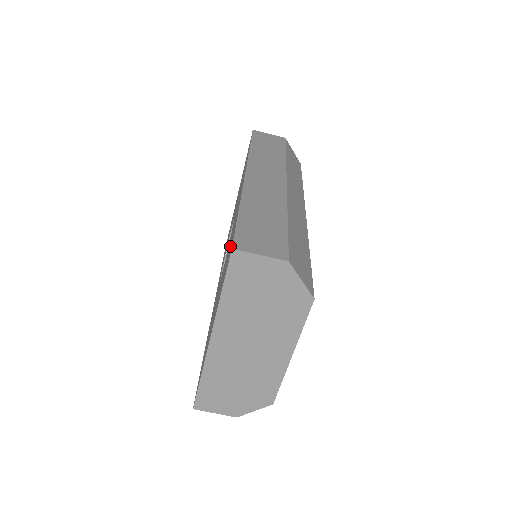
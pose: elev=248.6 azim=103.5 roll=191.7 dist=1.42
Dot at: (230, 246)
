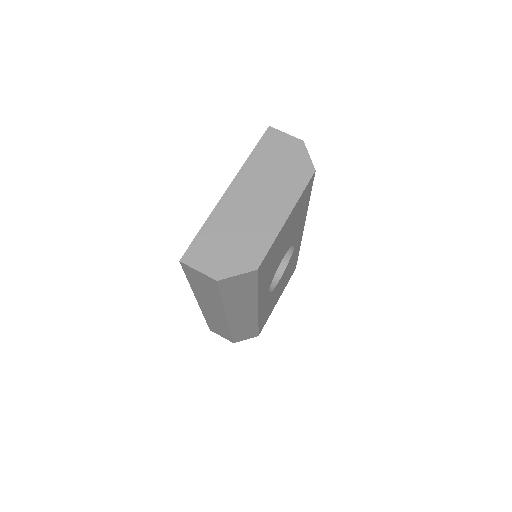
Dot at: occluded
